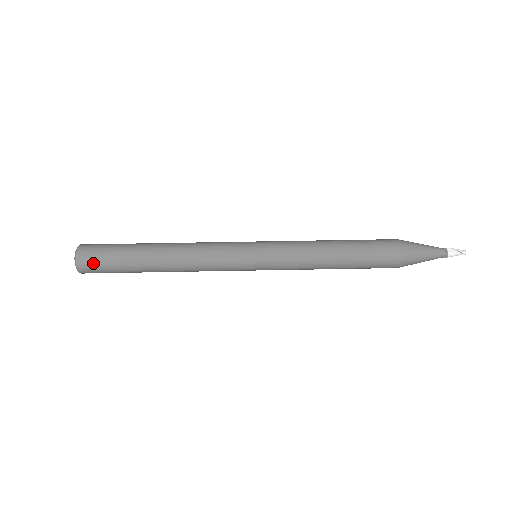
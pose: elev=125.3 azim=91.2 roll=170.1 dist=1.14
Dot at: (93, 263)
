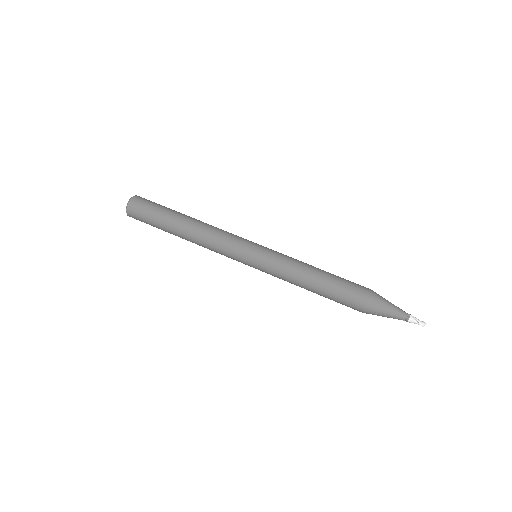
Dot at: (138, 215)
